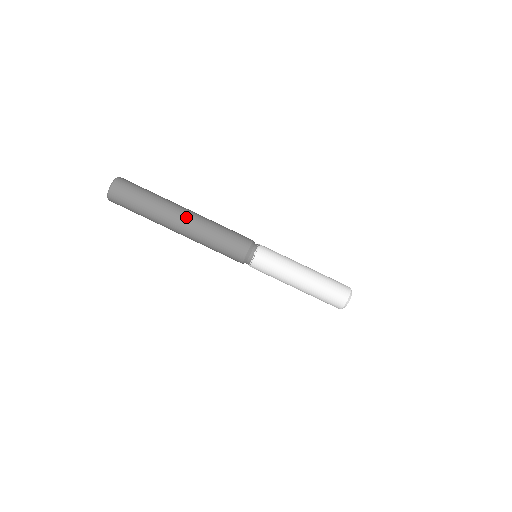
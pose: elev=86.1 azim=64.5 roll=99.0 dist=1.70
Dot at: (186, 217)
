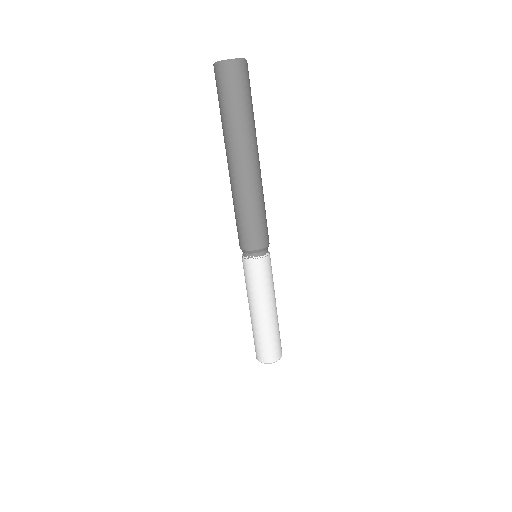
Dot at: (252, 166)
